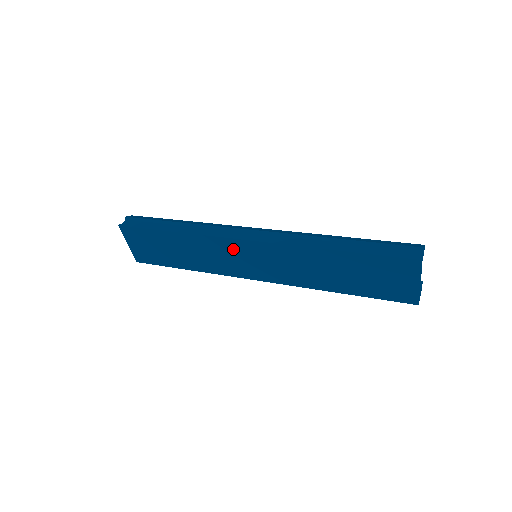
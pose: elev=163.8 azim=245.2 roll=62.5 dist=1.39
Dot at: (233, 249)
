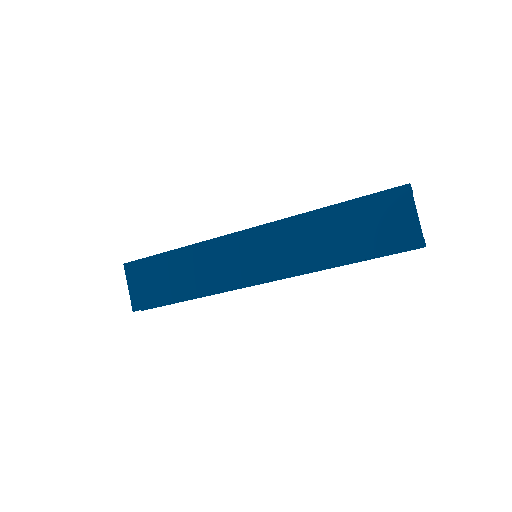
Dot at: (233, 247)
